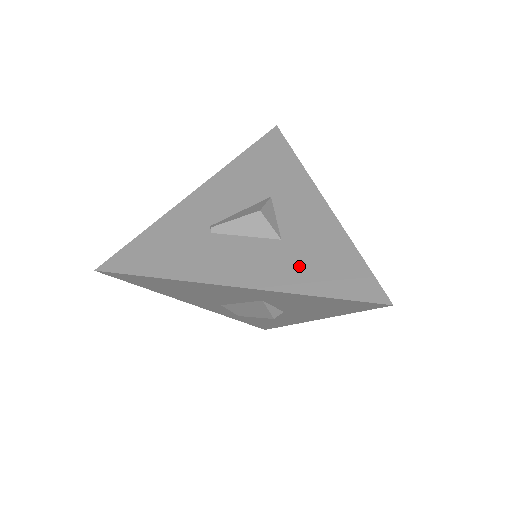
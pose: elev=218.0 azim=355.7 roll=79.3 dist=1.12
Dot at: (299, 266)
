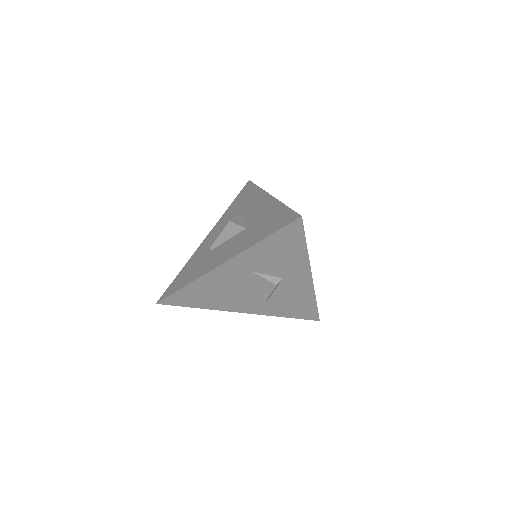
Dot at: (253, 234)
